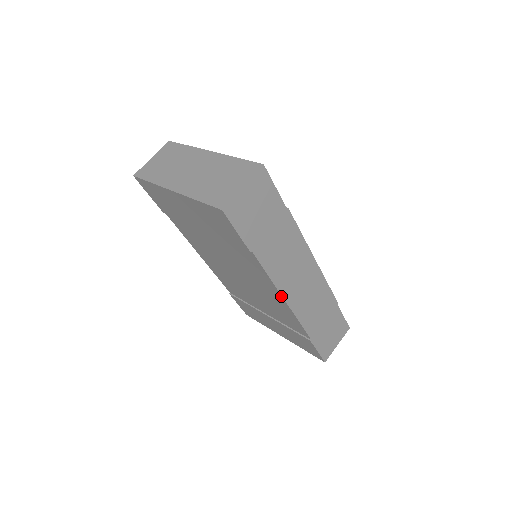
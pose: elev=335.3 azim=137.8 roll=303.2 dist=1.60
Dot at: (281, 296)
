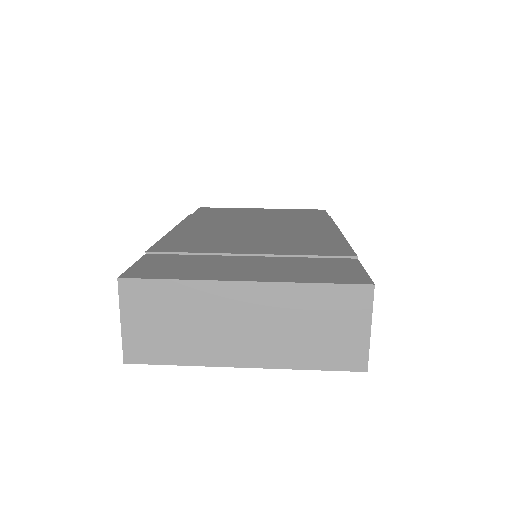
Dot at: occluded
